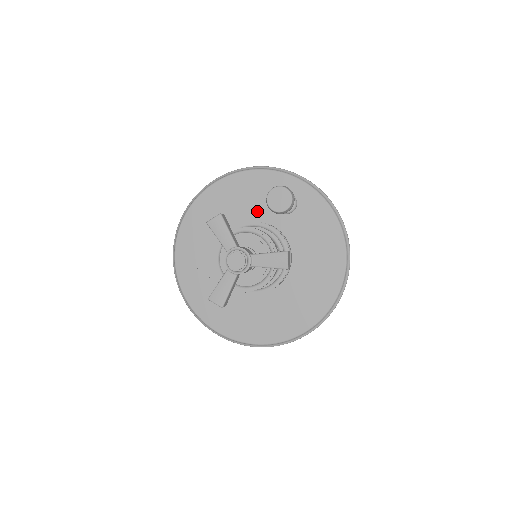
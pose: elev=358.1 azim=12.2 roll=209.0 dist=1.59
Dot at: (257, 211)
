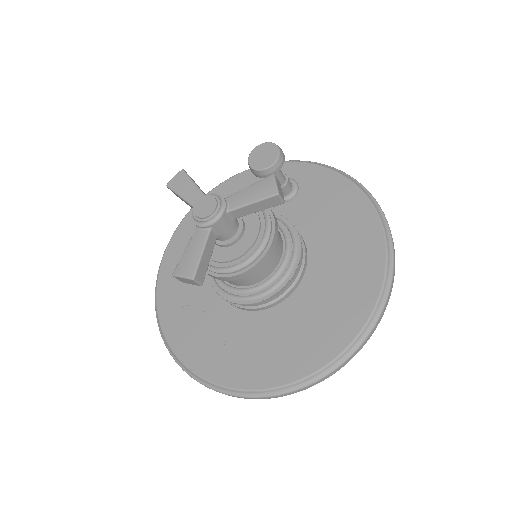
Dot at: occluded
